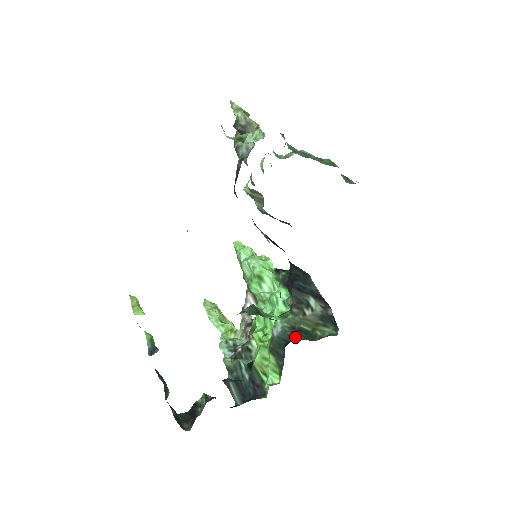
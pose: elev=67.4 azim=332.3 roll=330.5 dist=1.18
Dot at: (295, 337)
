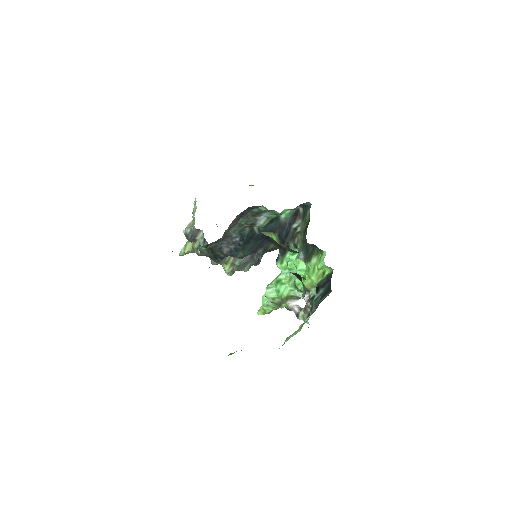
Dot at: occluded
